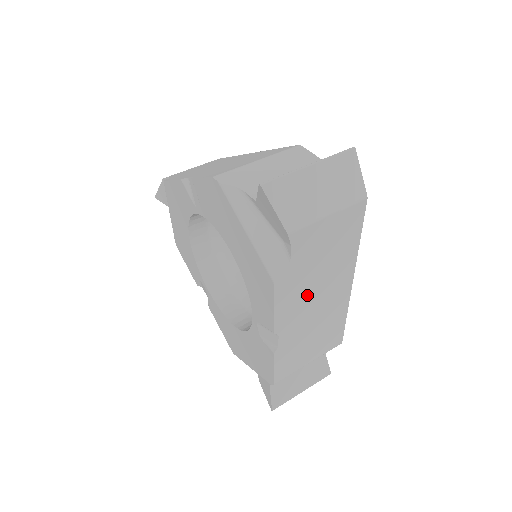
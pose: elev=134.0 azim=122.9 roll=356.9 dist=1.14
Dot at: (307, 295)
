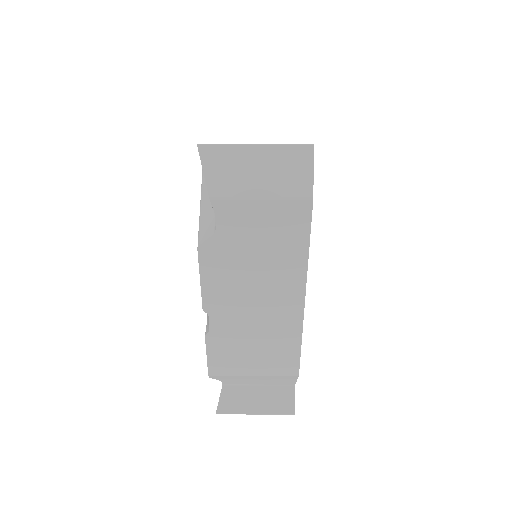
Dot at: (242, 285)
